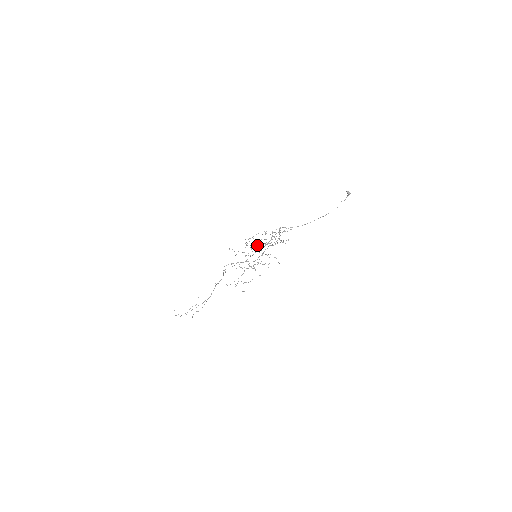
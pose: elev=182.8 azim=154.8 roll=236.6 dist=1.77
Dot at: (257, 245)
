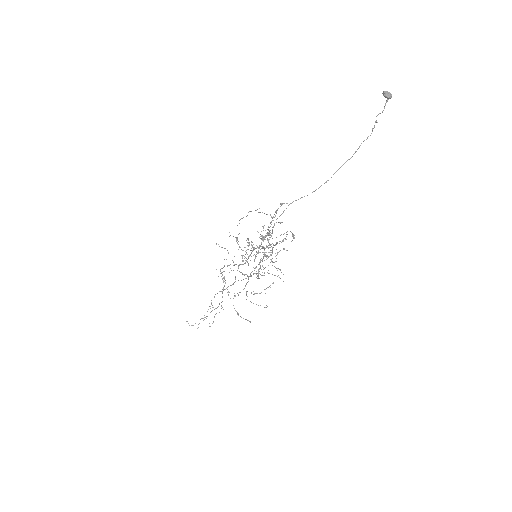
Dot at: (246, 253)
